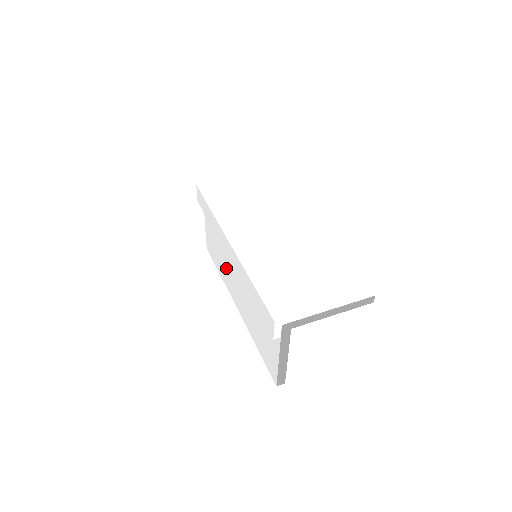
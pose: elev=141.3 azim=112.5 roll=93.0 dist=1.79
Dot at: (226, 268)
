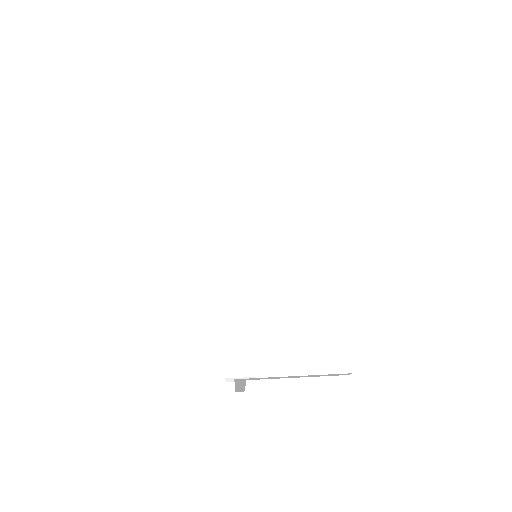
Dot at: occluded
